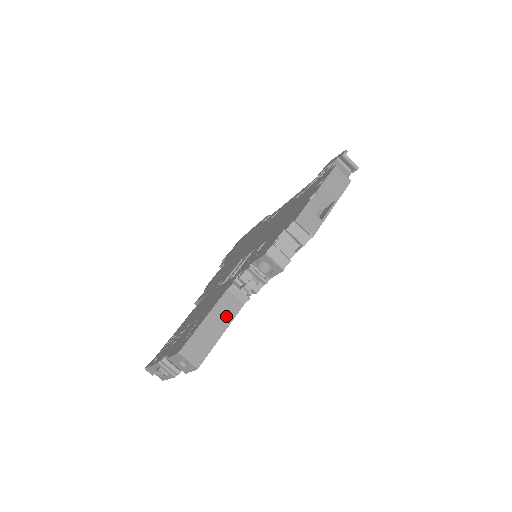
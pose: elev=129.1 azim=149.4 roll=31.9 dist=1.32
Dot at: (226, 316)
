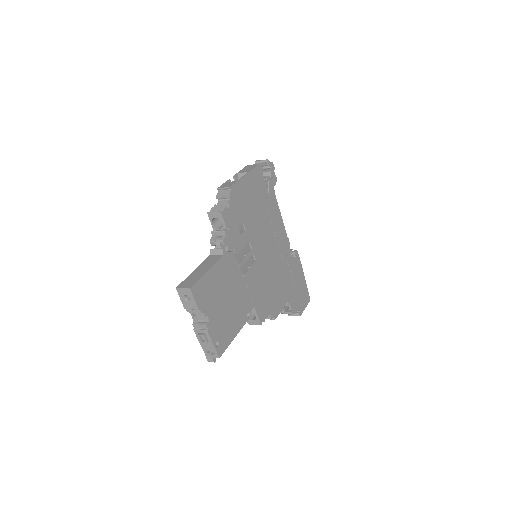
Dot at: (210, 264)
